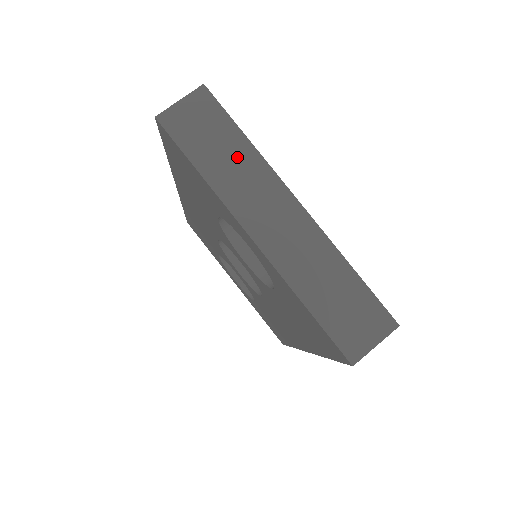
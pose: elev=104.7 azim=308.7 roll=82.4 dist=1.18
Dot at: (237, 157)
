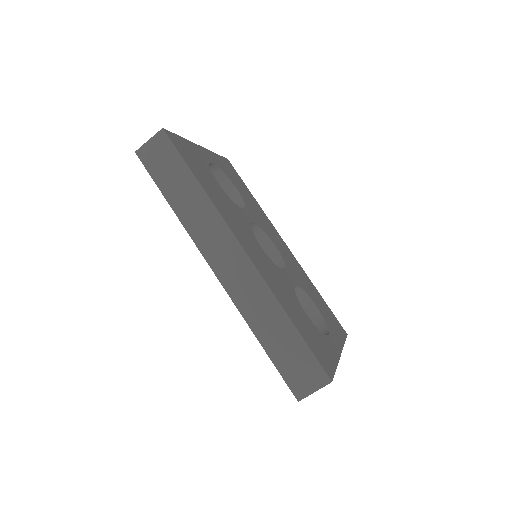
Dot at: occluded
